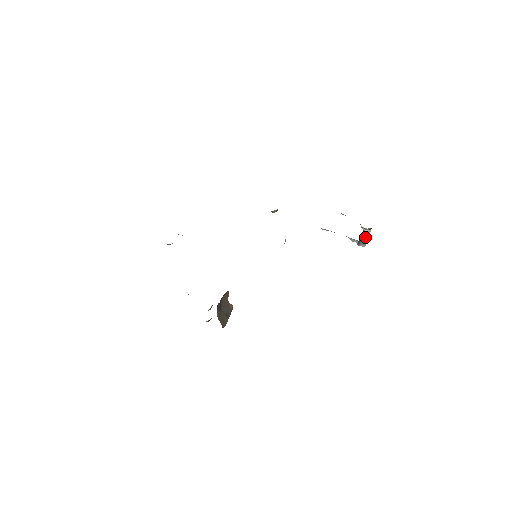
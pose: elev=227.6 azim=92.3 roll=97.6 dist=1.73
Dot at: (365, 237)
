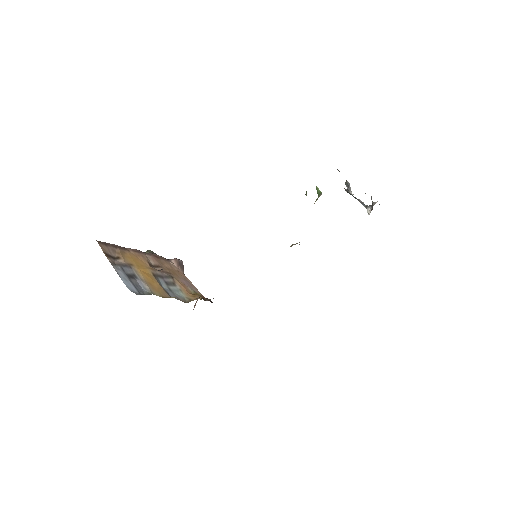
Dot at: (359, 200)
